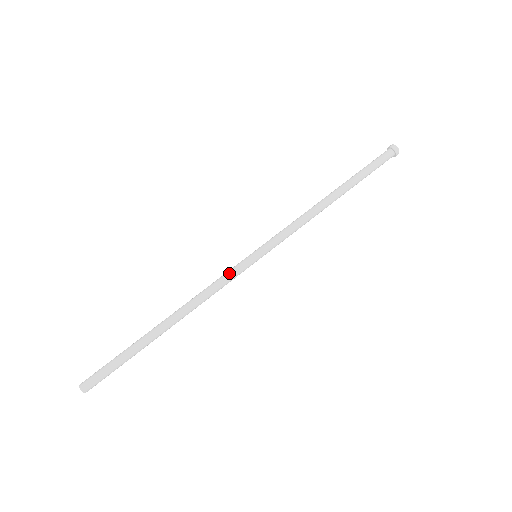
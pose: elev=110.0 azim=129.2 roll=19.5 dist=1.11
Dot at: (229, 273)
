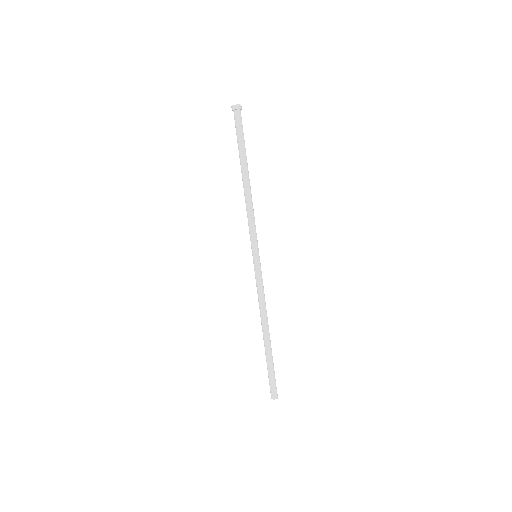
Dot at: (258, 281)
